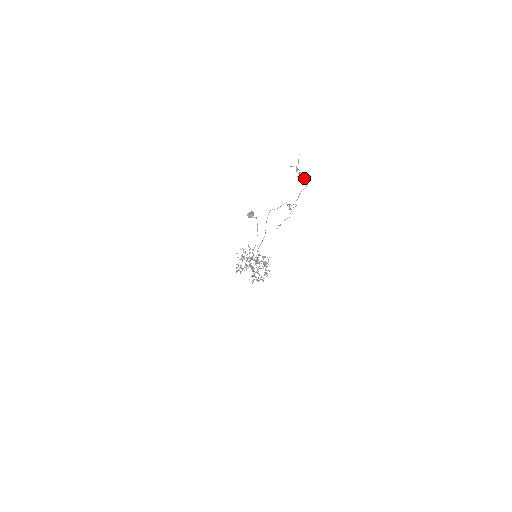
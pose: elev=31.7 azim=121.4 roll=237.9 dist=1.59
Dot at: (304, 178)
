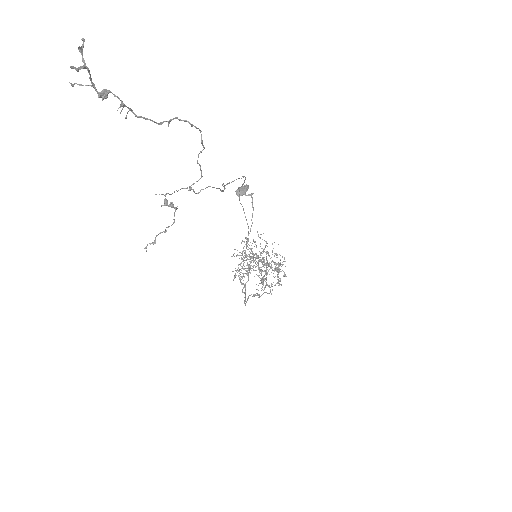
Dot at: occluded
